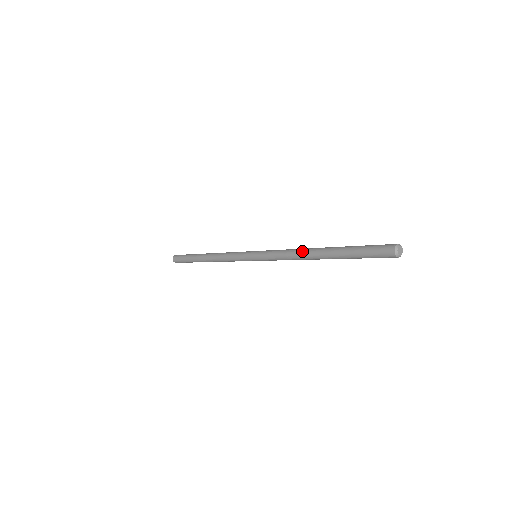
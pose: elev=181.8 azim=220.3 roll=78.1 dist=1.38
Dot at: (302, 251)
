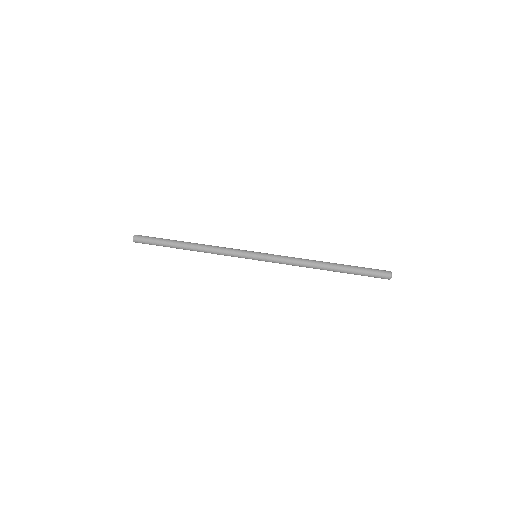
Dot at: occluded
